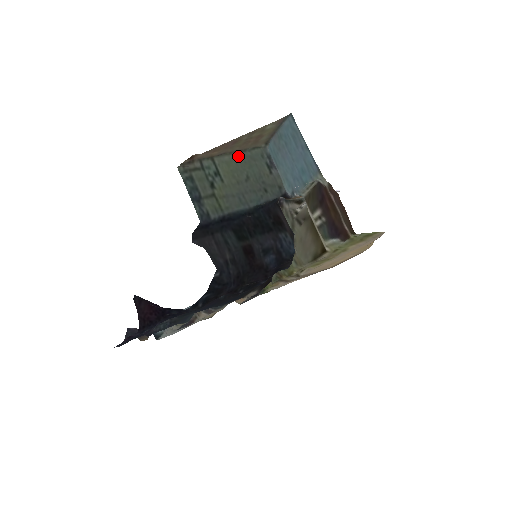
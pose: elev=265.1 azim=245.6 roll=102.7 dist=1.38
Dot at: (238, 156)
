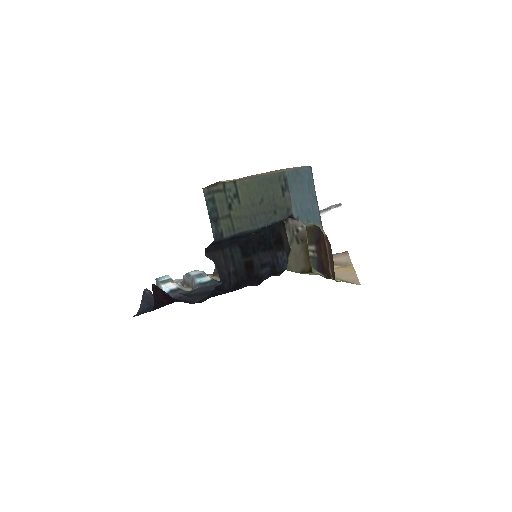
Dot at: (258, 178)
